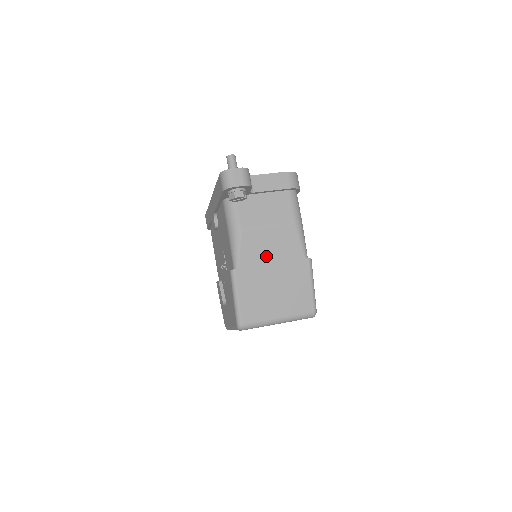
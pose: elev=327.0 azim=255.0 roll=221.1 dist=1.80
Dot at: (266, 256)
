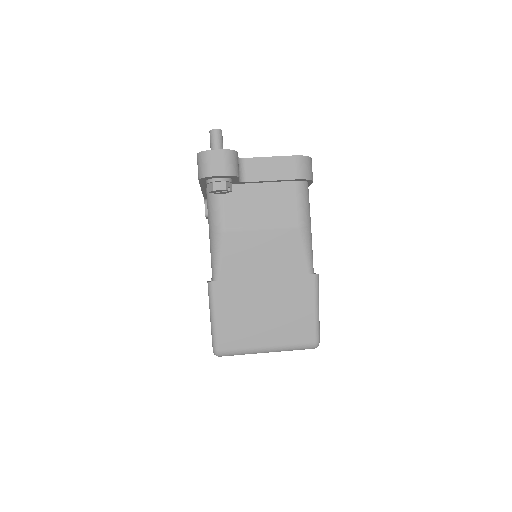
Dot at: (256, 268)
